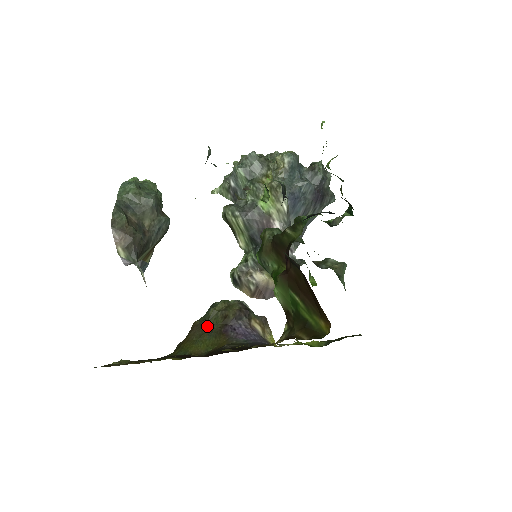
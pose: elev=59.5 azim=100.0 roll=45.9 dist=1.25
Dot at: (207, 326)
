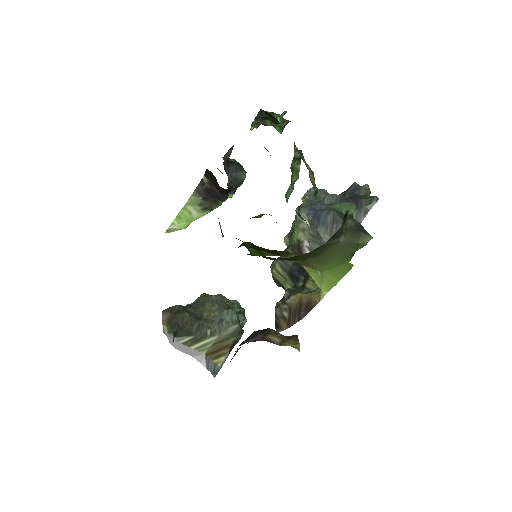
Dot at: occluded
